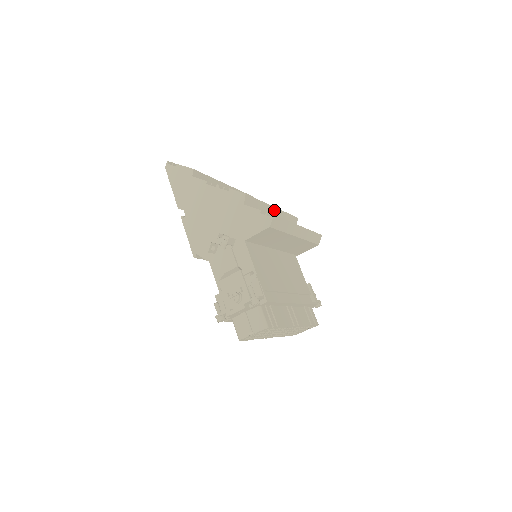
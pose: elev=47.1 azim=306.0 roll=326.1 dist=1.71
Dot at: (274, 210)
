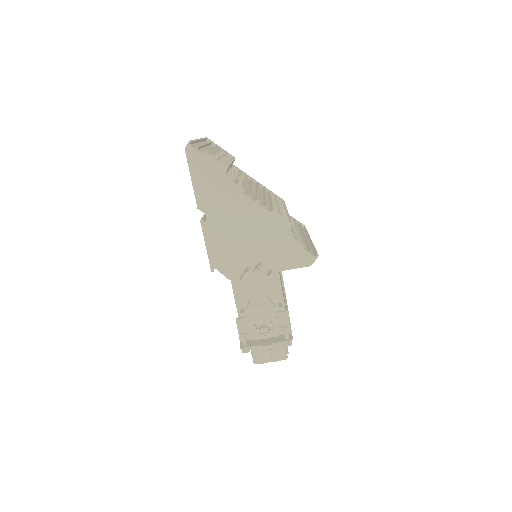
Dot at: occluded
